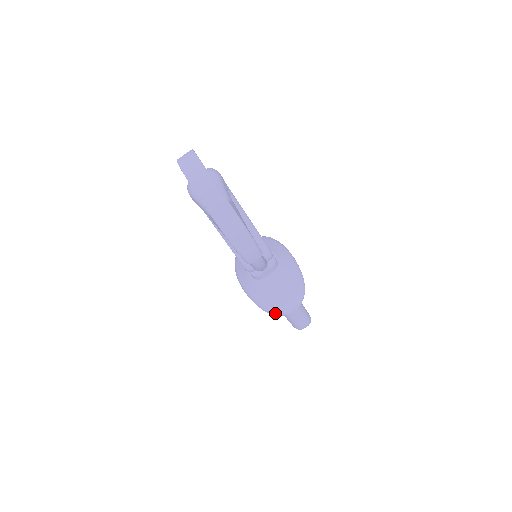
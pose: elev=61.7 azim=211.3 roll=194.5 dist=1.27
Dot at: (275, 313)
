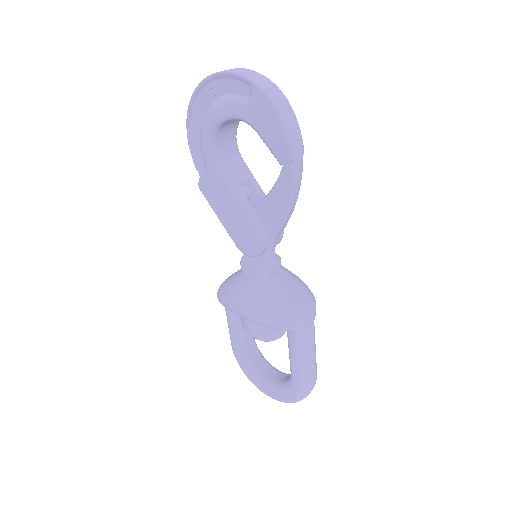
Dot at: (290, 322)
